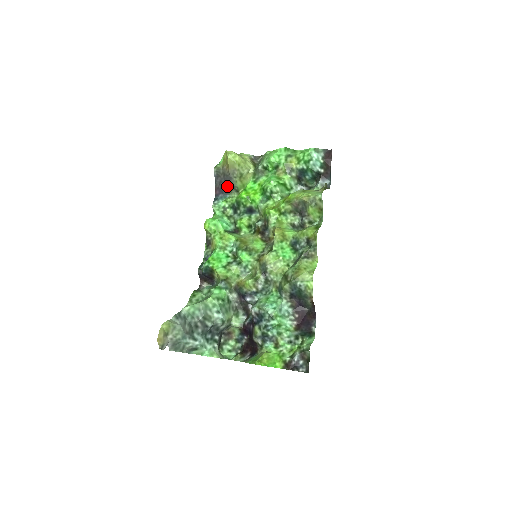
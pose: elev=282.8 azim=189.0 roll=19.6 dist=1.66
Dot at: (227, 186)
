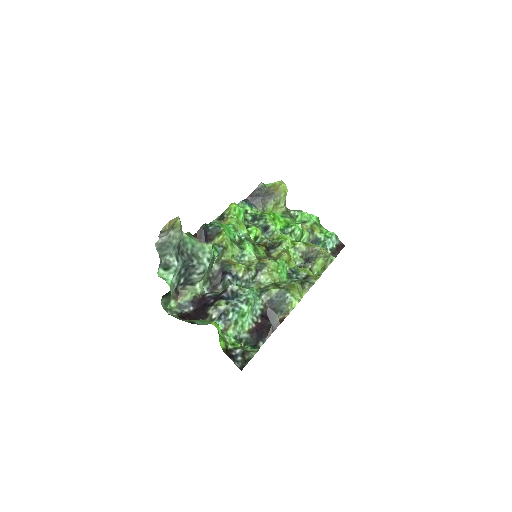
Dot at: (260, 201)
